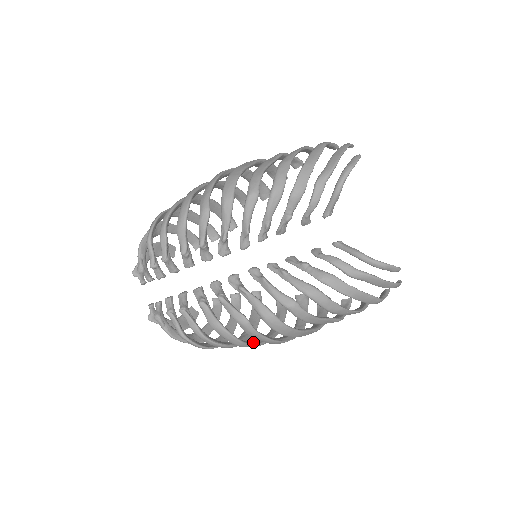
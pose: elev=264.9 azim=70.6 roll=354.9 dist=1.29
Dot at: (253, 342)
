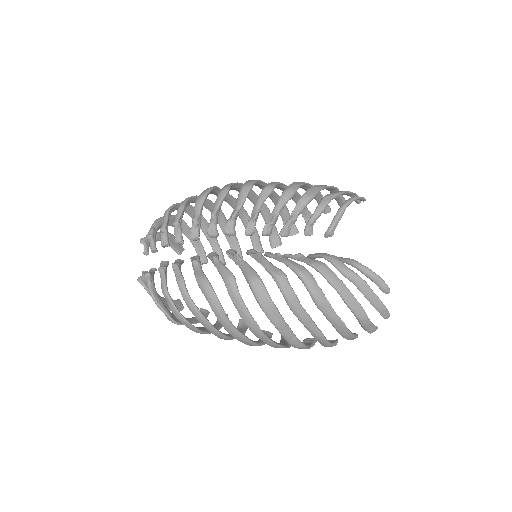
Dot at: (231, 322)
